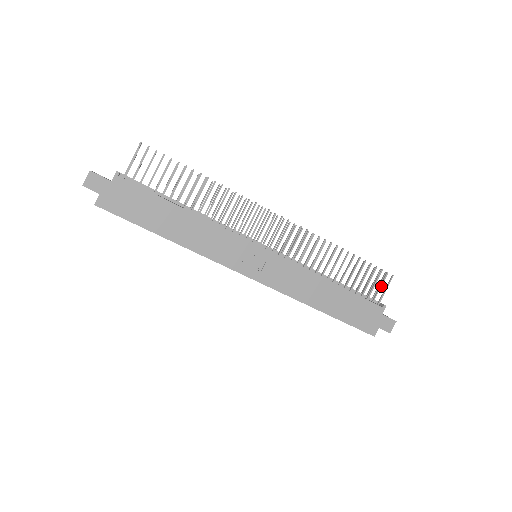
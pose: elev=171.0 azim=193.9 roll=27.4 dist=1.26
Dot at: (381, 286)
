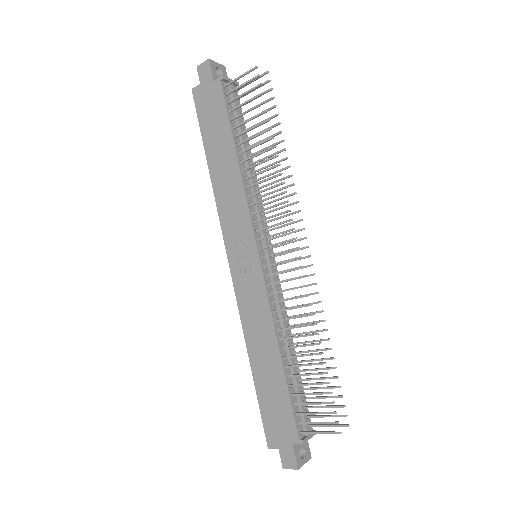
Dot at: (319, 423)
